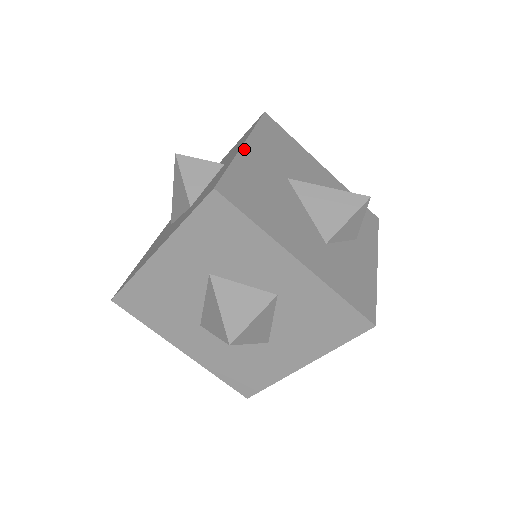
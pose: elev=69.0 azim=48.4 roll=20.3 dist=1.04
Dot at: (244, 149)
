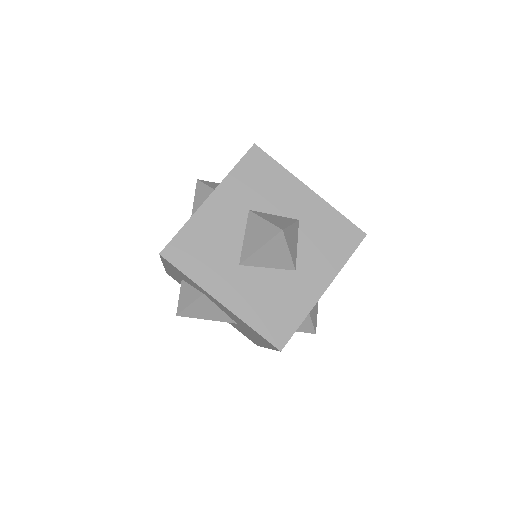
Dot at: occluded
